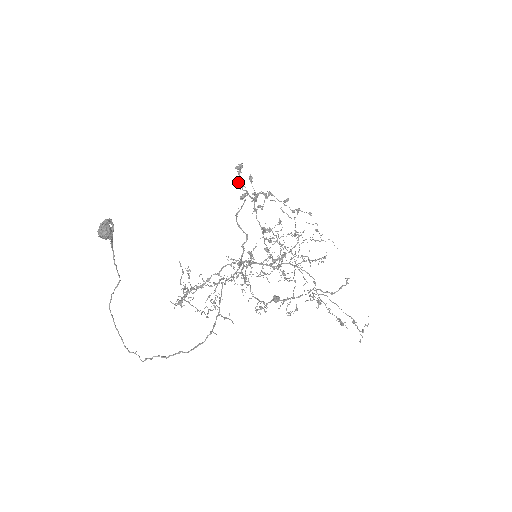
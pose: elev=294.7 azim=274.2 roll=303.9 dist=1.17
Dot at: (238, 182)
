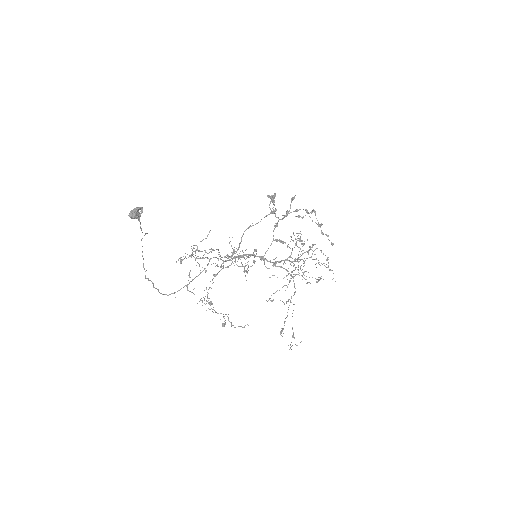
Dot at: (274, 201)
